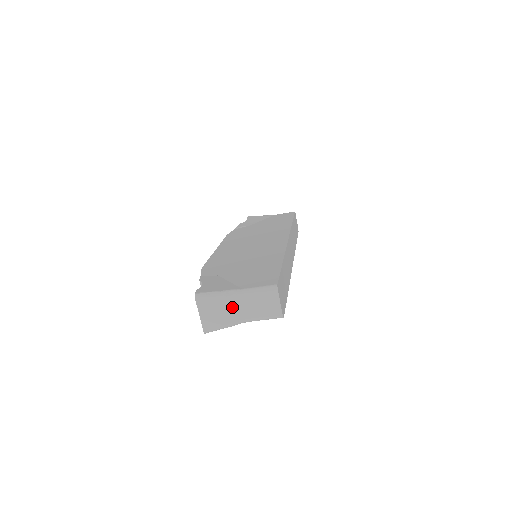
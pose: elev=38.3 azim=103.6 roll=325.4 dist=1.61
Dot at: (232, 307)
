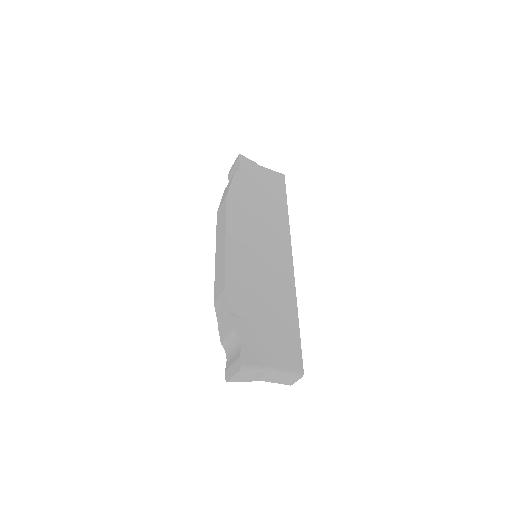
Dot at: (261, 375)
